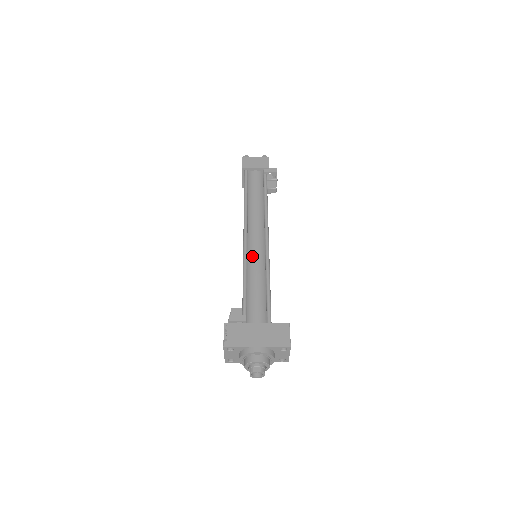
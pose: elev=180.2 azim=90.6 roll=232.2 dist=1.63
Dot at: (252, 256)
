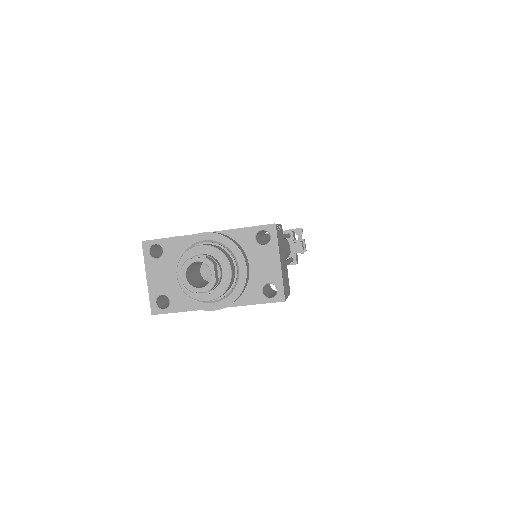
Dot at: occluded
